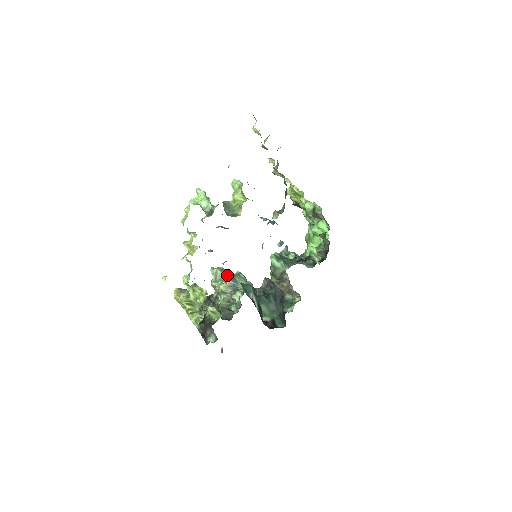
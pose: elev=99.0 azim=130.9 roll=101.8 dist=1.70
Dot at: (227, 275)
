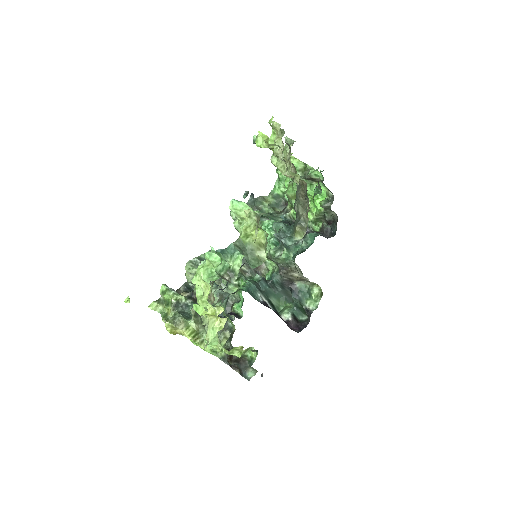
Dot at: occluded
